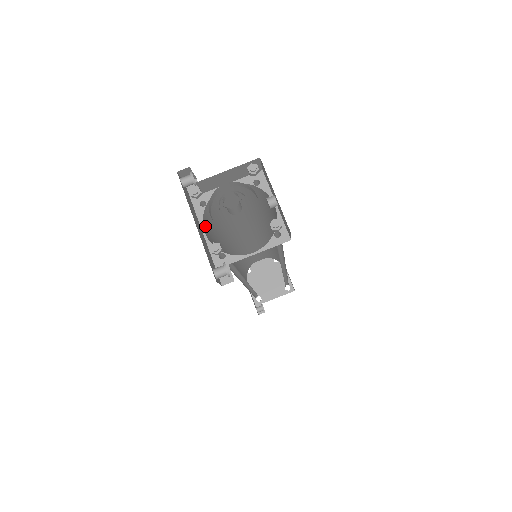
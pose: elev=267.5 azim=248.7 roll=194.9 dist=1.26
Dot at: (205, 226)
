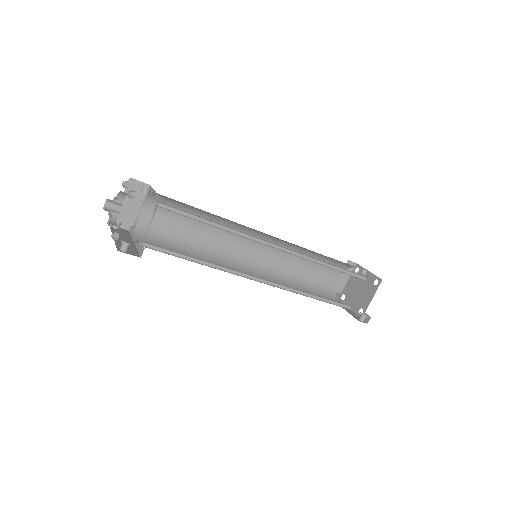
Dot at: (143, 241)
